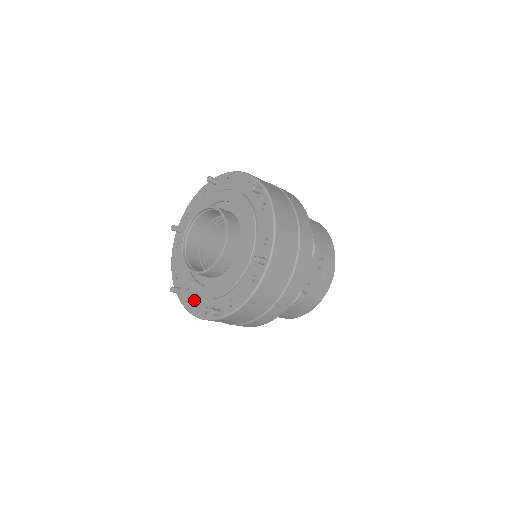
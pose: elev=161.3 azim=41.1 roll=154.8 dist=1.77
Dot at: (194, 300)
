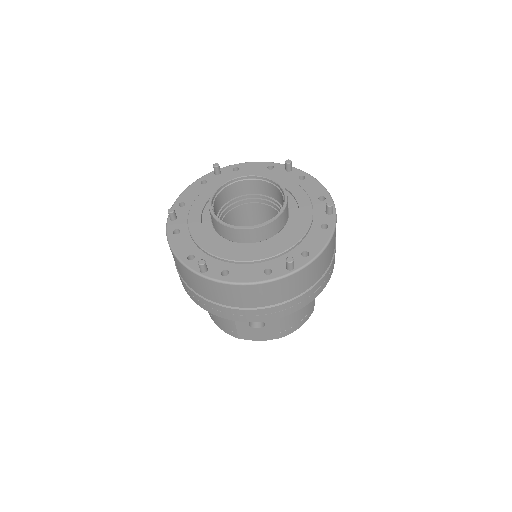
Dot at: (240, 269)
